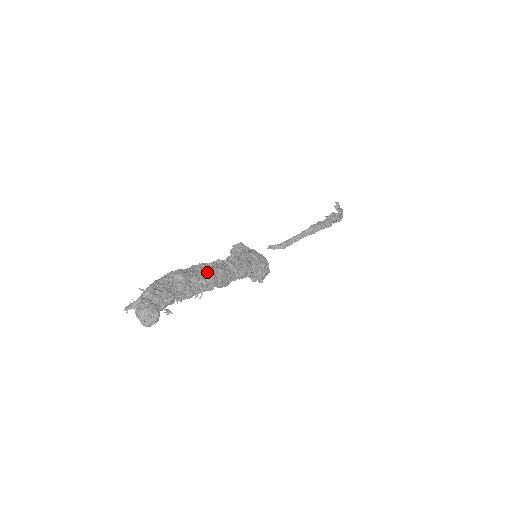
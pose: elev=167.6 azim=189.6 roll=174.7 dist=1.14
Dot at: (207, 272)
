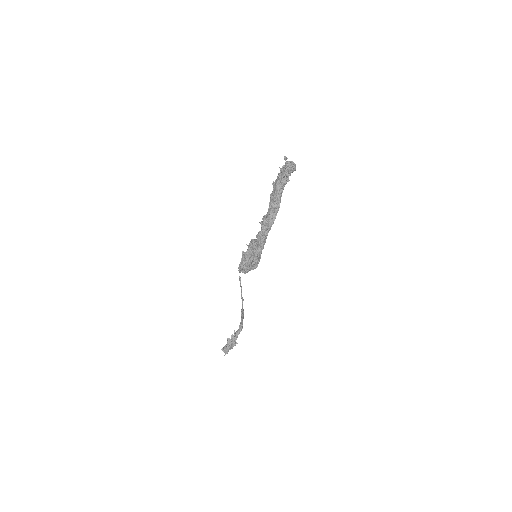
Dot at: occluded
